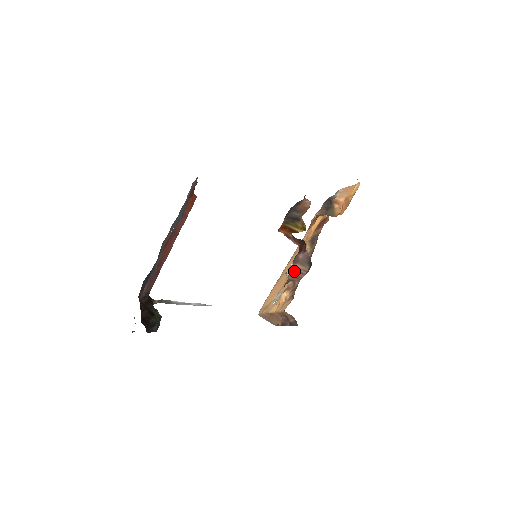
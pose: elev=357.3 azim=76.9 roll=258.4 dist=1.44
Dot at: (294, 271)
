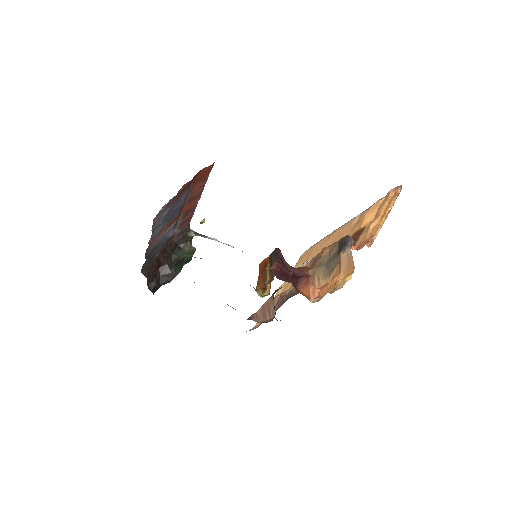
Dot at: (266, 306)
